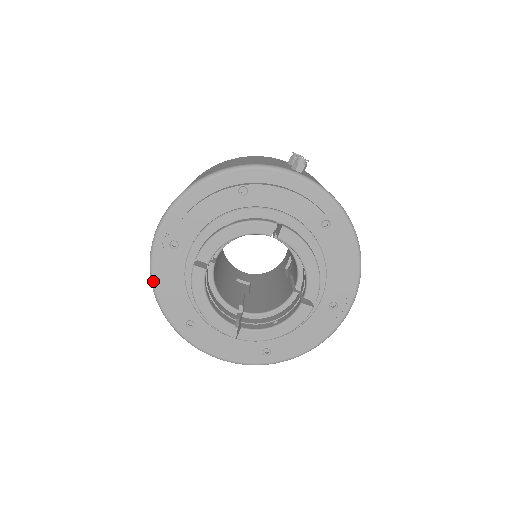
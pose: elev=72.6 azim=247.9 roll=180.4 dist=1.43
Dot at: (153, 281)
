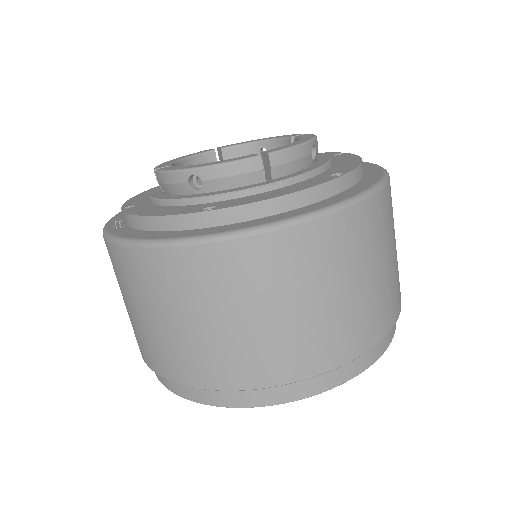
Dot at: (125, 238)
